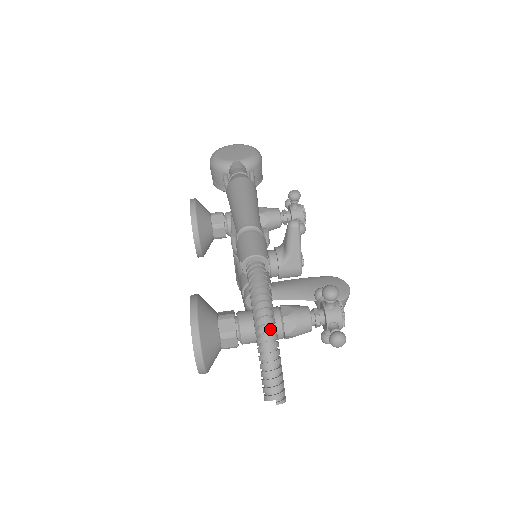
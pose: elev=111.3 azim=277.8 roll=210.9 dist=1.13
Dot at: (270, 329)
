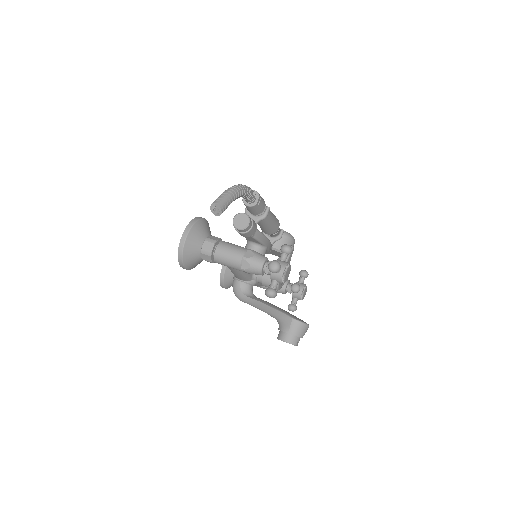
Dot at: (238, 187)
